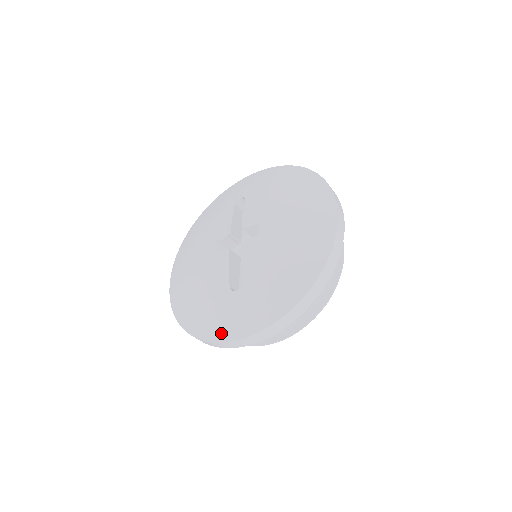
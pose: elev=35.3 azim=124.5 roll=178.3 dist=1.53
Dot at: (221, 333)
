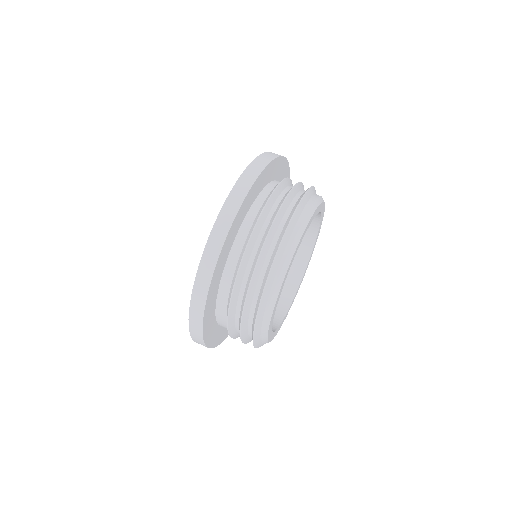
Dot at: occluded
